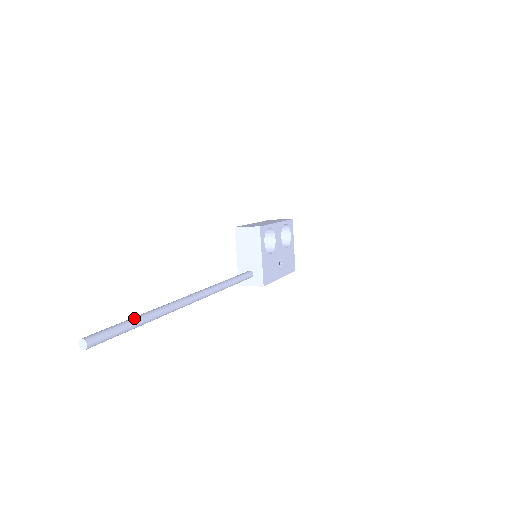
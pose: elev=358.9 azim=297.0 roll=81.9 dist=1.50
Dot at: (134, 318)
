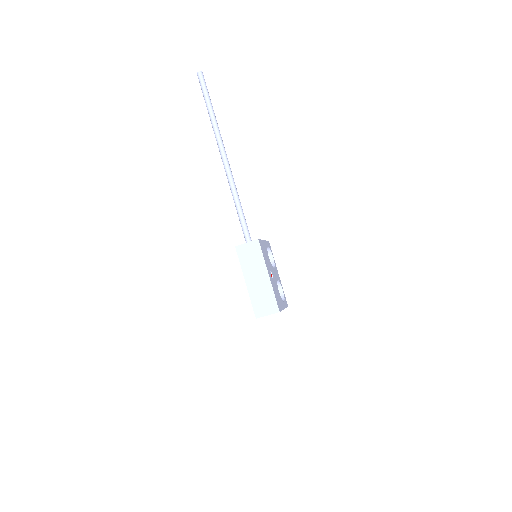
Dot at: occluded
